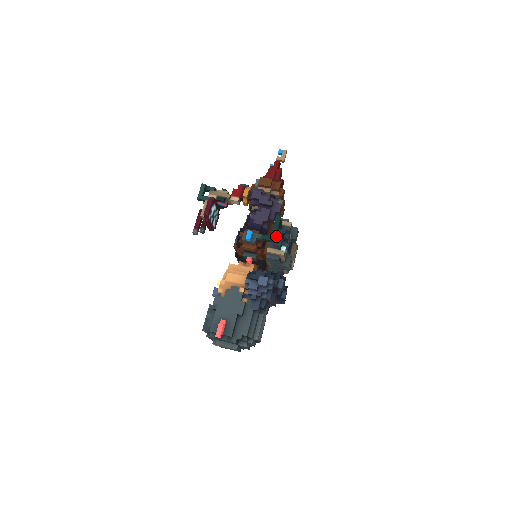
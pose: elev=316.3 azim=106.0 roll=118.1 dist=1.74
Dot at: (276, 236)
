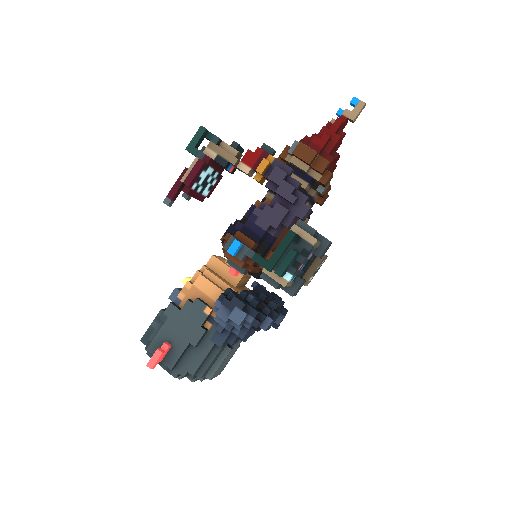
Dot at: (285, 252)
